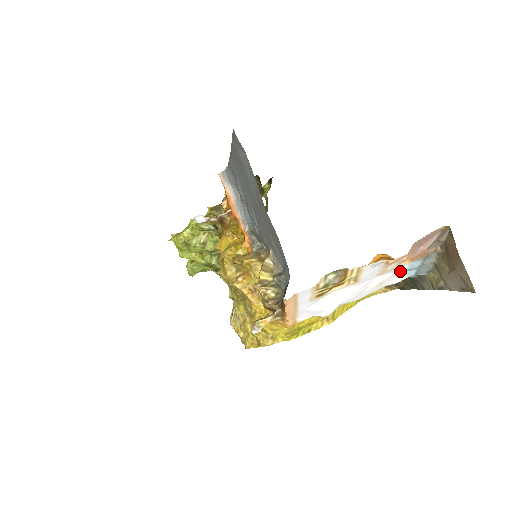
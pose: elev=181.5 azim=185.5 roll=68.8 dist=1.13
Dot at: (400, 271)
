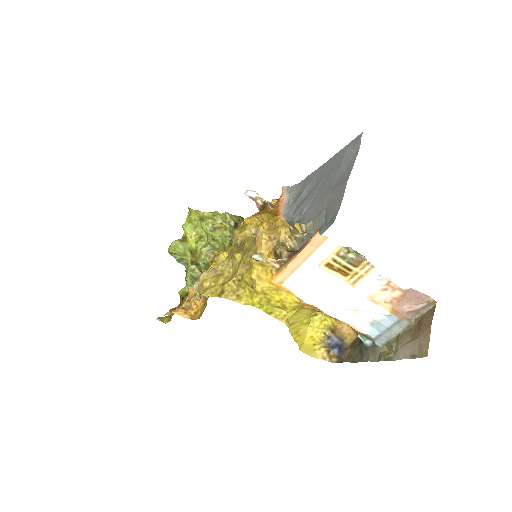
Dot at: (375, 317)
